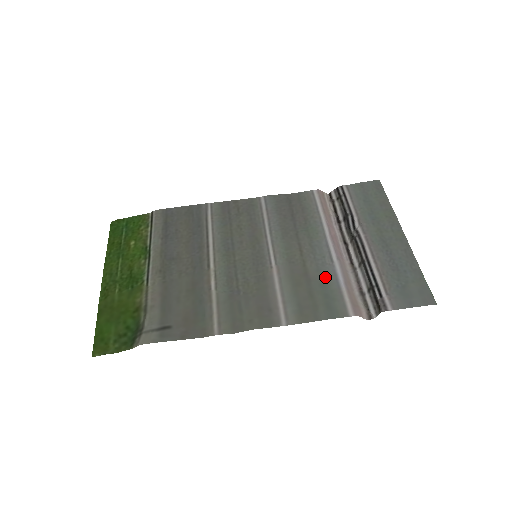
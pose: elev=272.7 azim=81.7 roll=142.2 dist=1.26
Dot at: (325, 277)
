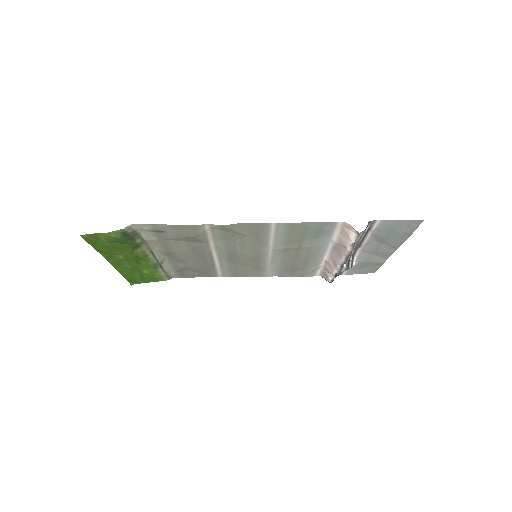
Dot at: (318, 241)
